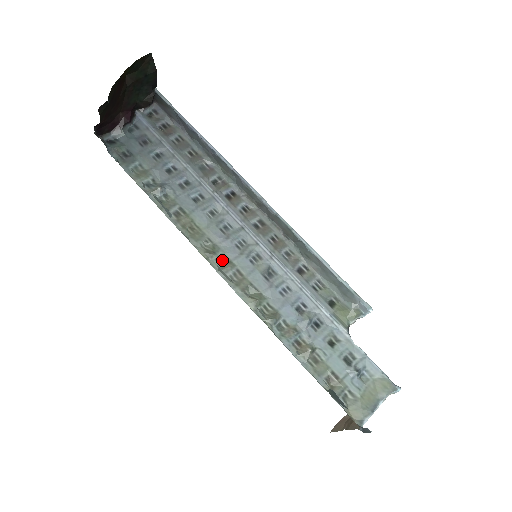
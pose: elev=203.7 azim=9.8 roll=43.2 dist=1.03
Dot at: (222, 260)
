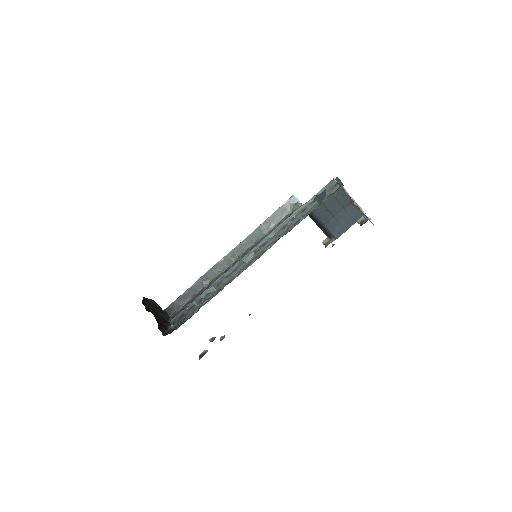
Dot at: (247, 266)
